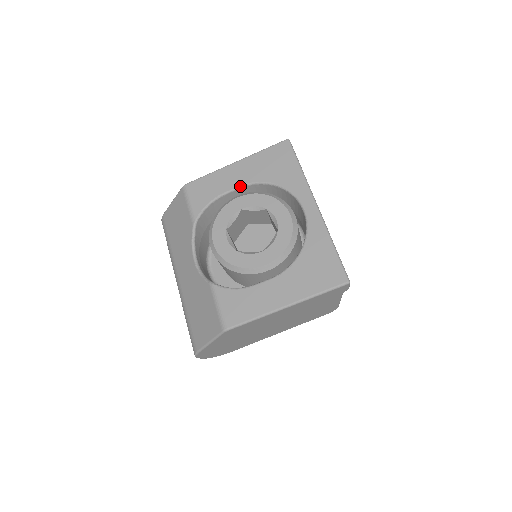
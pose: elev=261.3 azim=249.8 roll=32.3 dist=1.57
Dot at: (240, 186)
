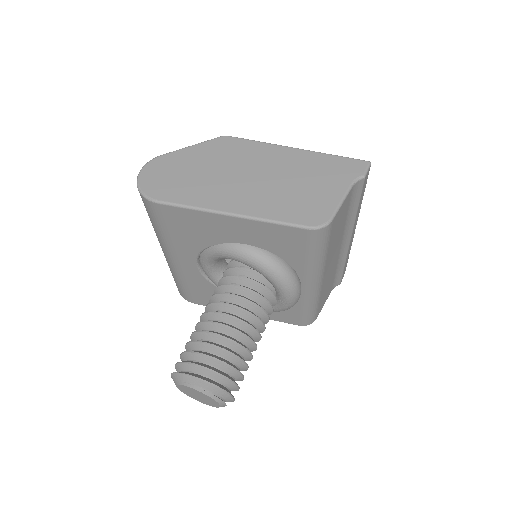
Dot at: occluded
